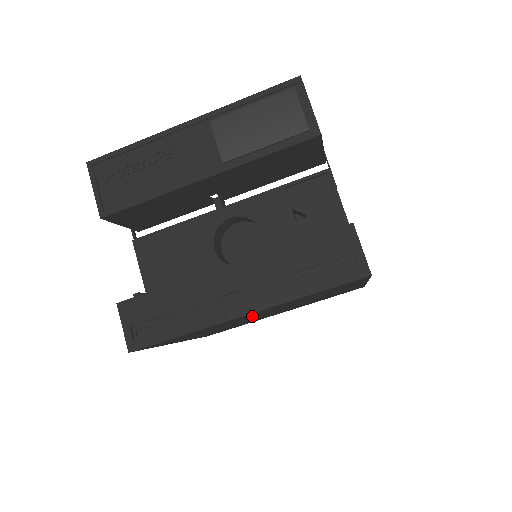
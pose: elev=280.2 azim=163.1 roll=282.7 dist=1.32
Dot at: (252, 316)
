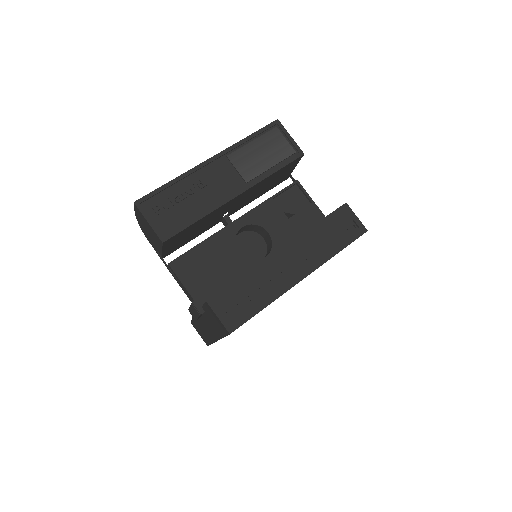
Dot at: occluded
